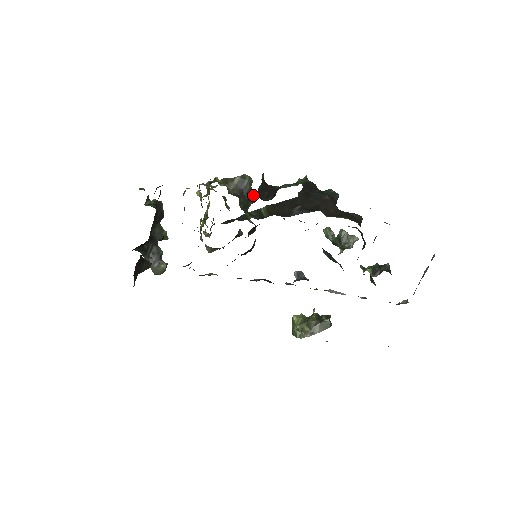
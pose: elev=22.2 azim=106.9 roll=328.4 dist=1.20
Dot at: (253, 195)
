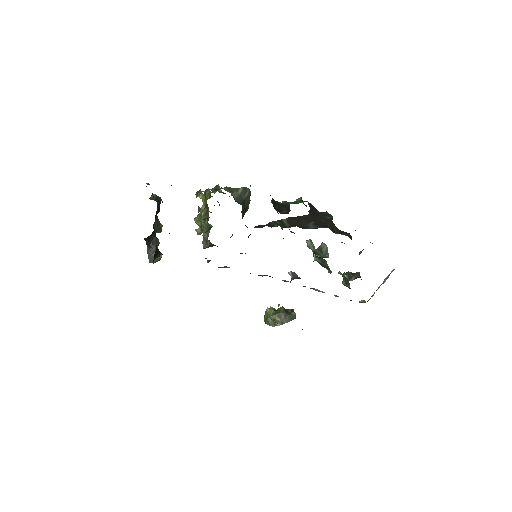
Dot at: occluded
